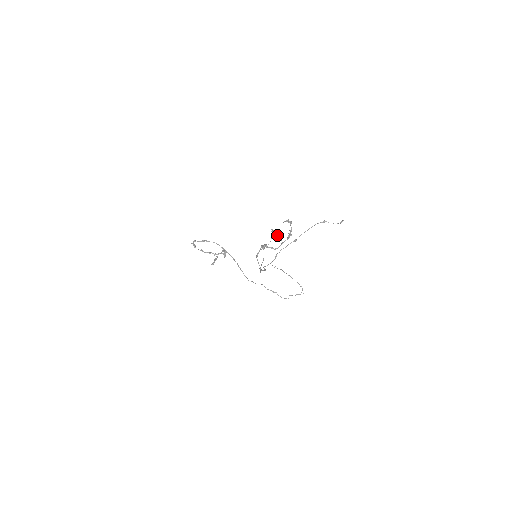
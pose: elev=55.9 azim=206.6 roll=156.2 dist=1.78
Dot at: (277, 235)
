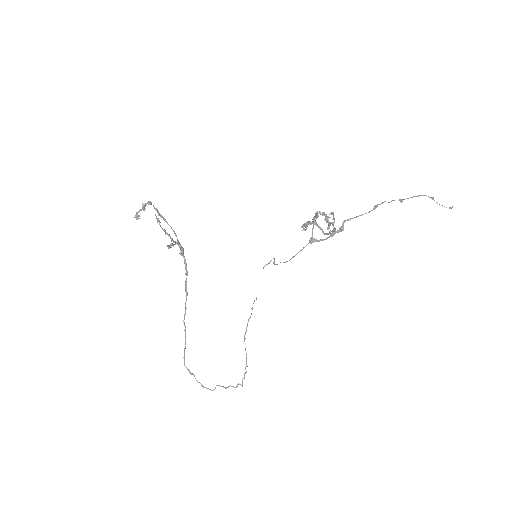
Dot at: (327, 218)
